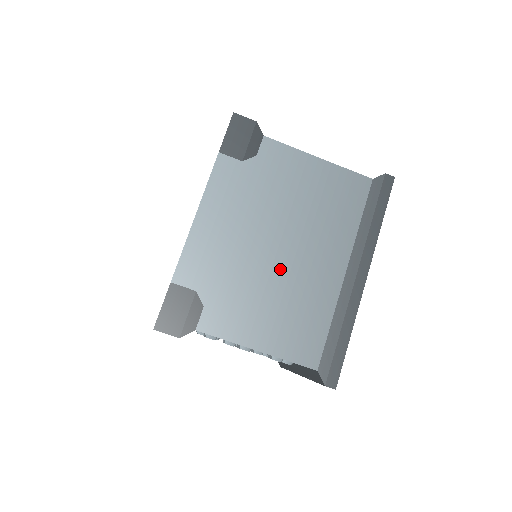
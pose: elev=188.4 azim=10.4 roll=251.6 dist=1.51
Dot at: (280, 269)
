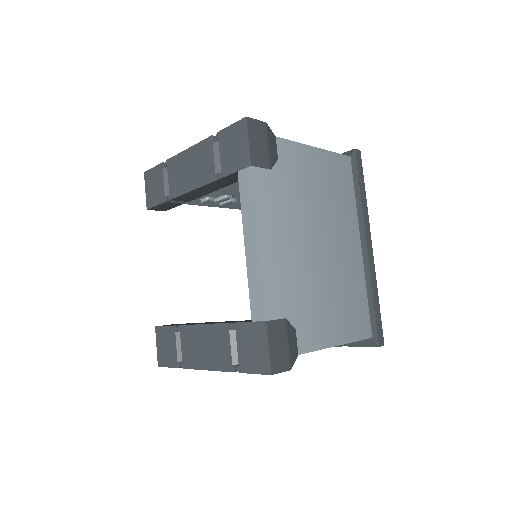
Dot at: (328, 265)
